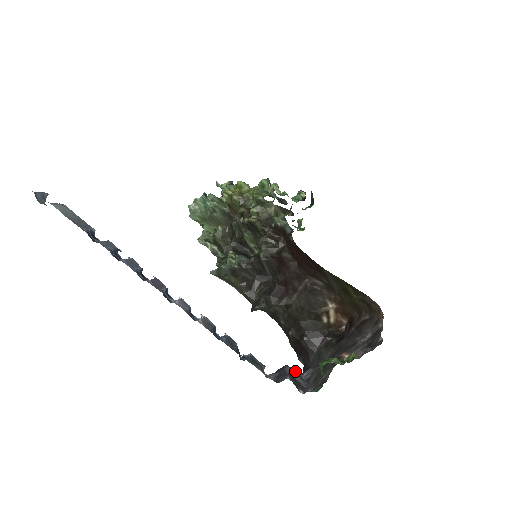
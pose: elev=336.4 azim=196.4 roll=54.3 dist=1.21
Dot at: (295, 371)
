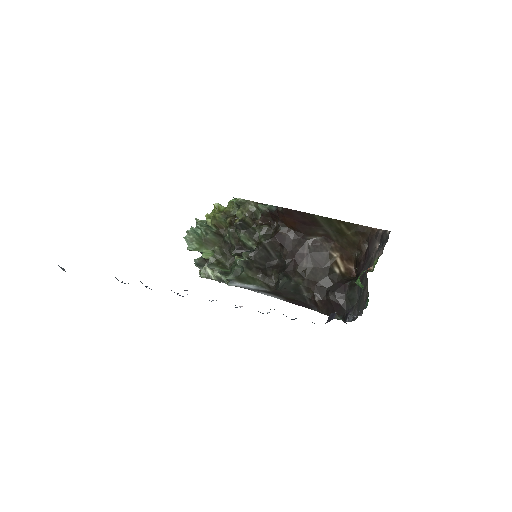
Dot at: occluded
